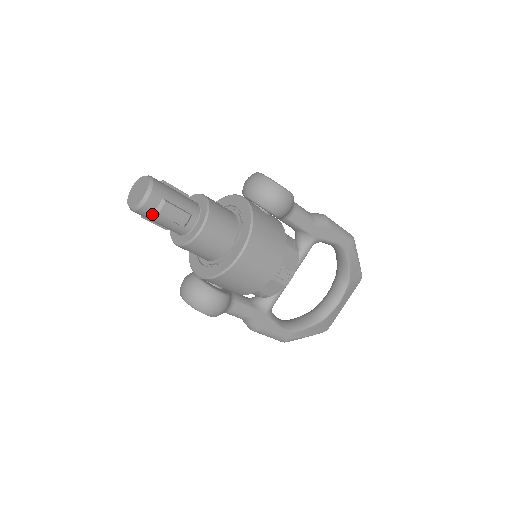
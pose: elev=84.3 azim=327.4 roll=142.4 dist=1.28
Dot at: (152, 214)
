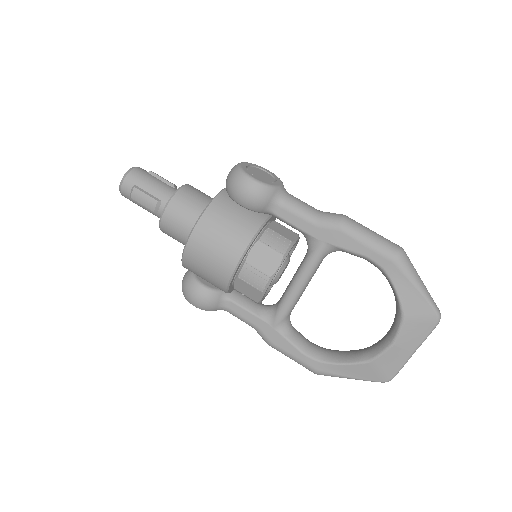
Dot at: (131, 199)
